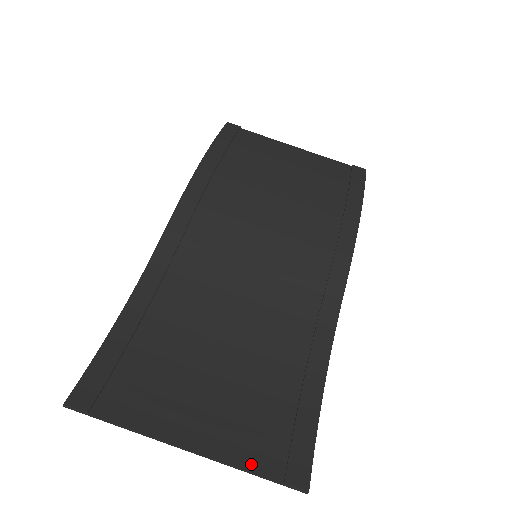
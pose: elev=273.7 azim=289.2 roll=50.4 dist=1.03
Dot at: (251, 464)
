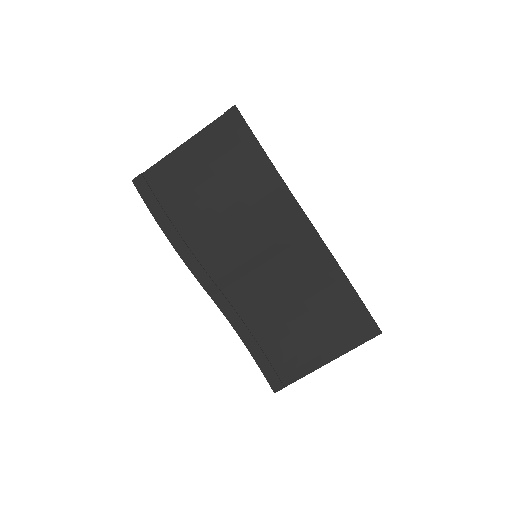
Dot at: (353, 345)
